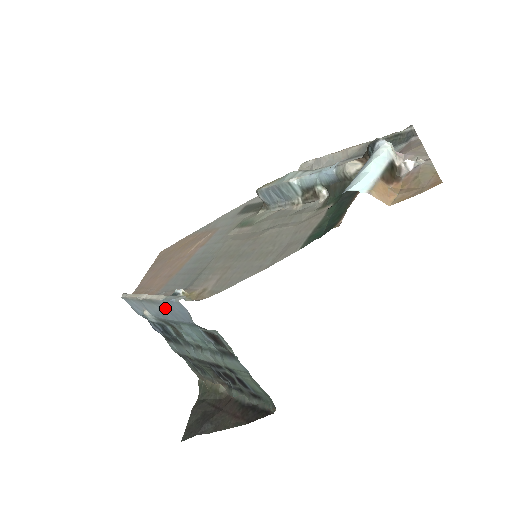
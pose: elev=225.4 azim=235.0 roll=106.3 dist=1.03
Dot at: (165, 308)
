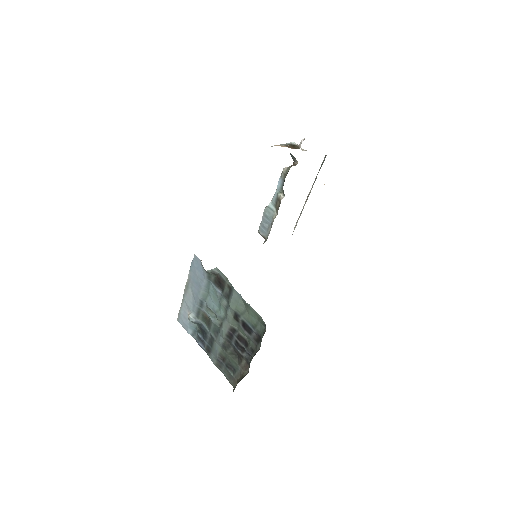
Dot at: (193, 282)
